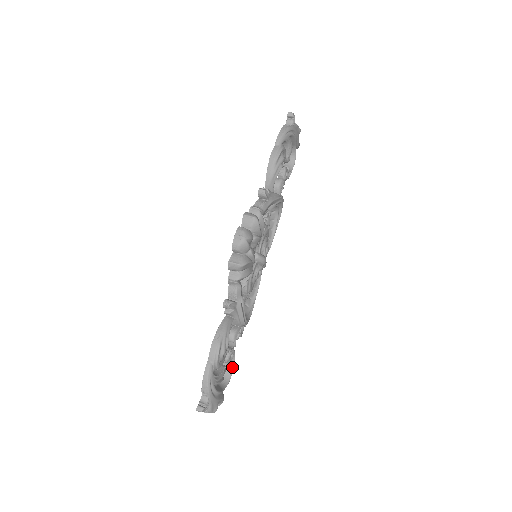
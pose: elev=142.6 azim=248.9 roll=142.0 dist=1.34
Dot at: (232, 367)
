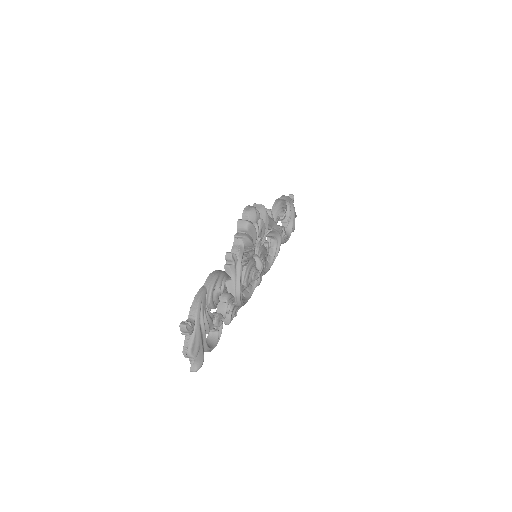
Dot at: (218, 337)
